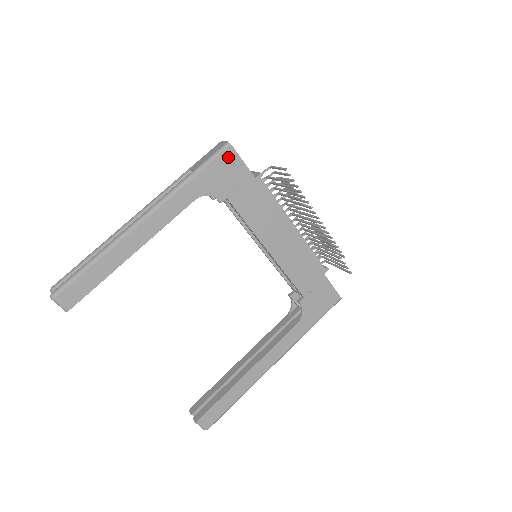
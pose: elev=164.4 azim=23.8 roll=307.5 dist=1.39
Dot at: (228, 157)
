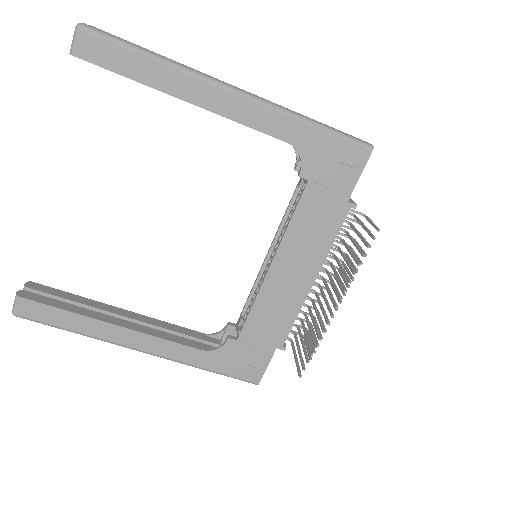
Dot at: (356, 155)
